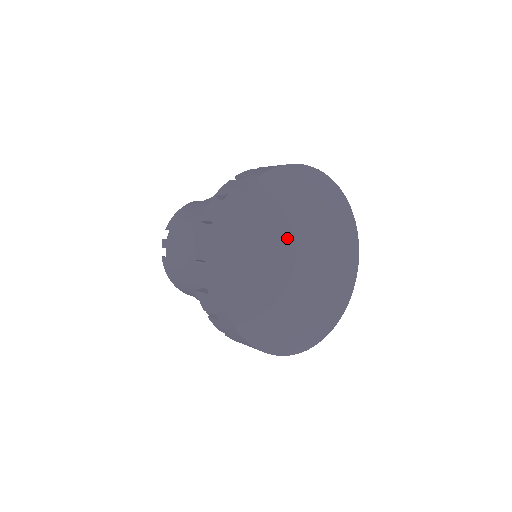
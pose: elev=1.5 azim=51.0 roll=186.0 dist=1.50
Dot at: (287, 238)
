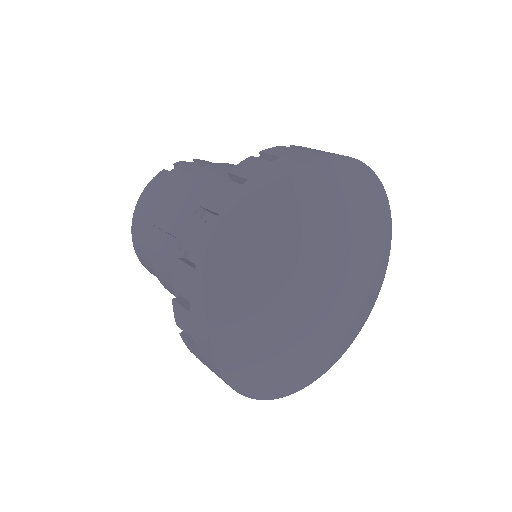
Dot at: (349, 241)
